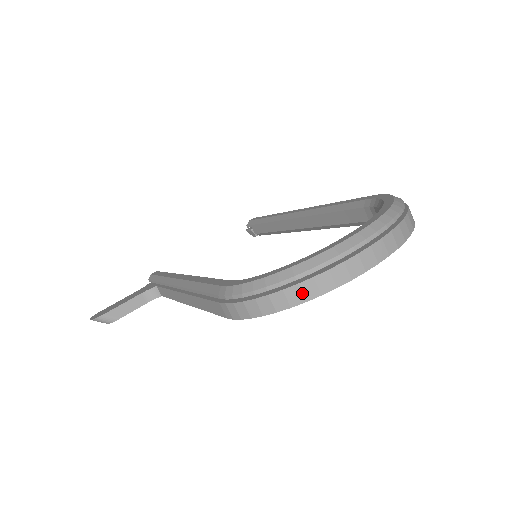
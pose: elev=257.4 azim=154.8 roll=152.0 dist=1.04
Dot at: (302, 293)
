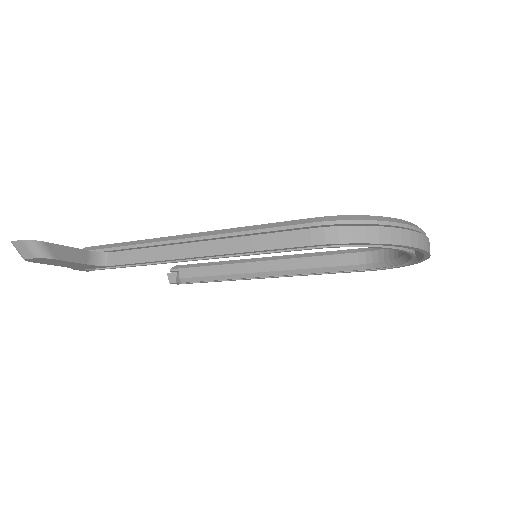
Dot at: (401, 237)
